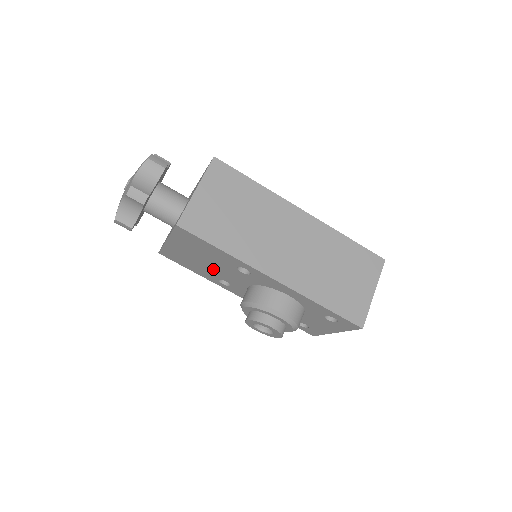
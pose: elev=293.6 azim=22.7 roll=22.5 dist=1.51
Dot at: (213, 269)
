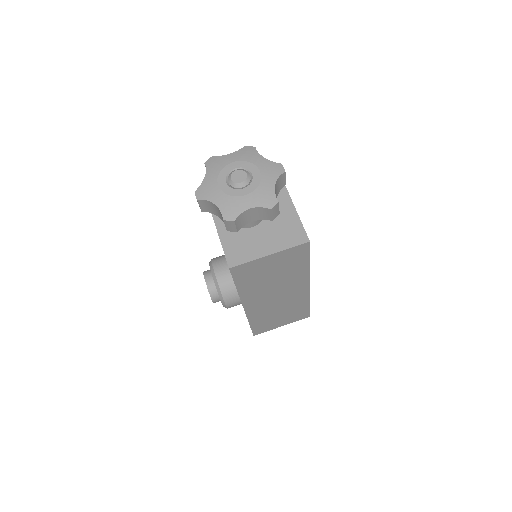
Dot at: occluded
